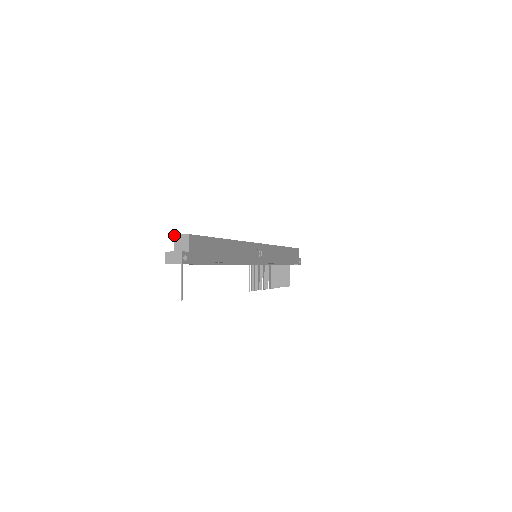
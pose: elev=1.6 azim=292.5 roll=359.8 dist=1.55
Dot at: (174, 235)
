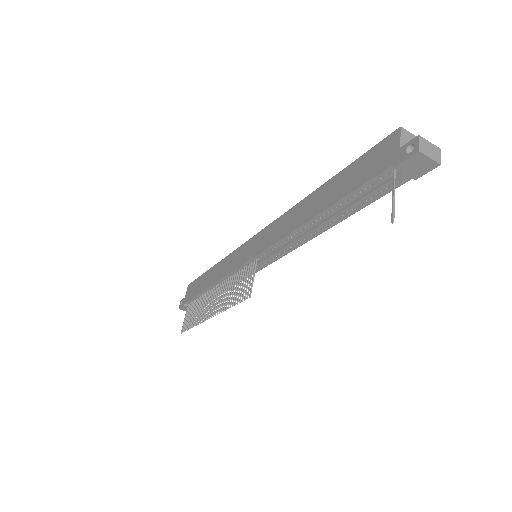
Dot at: (402, 127)
